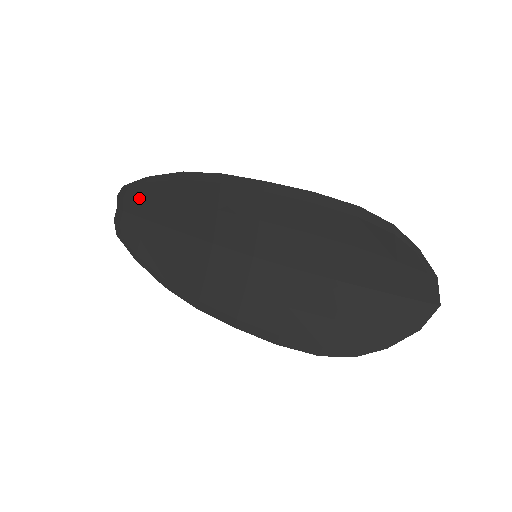
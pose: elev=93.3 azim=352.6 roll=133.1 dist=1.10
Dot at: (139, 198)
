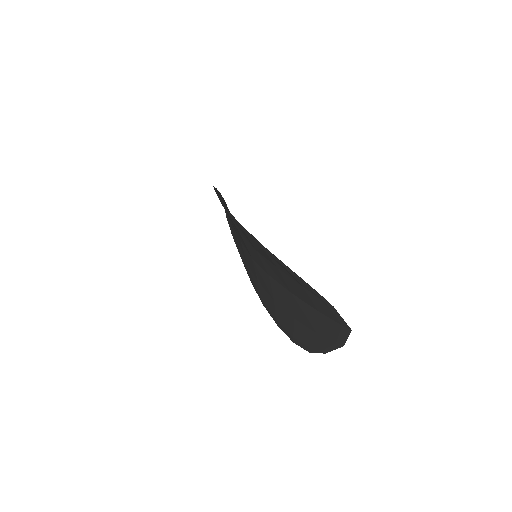
Dot at: occluded
